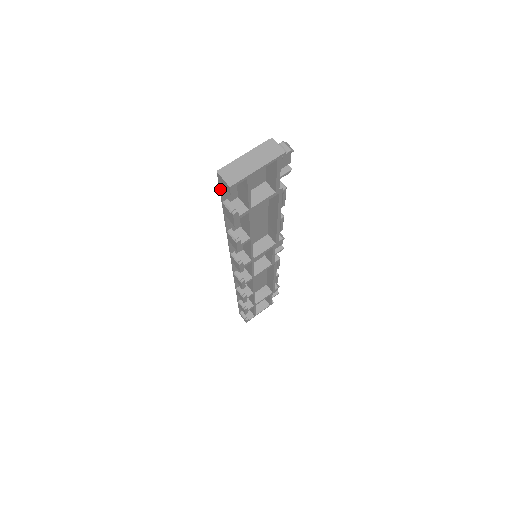
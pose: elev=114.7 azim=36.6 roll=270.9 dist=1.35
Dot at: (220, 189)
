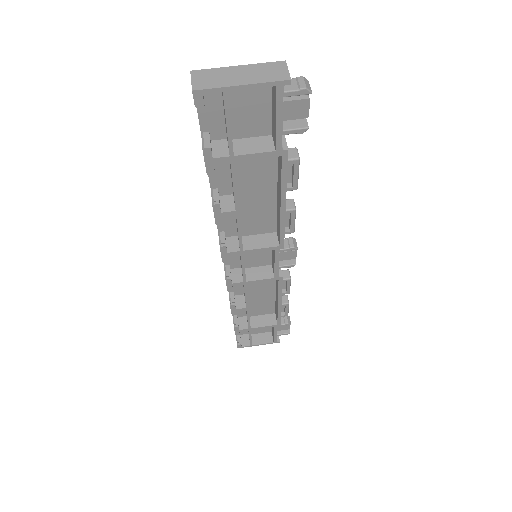
Dot at: occluded
